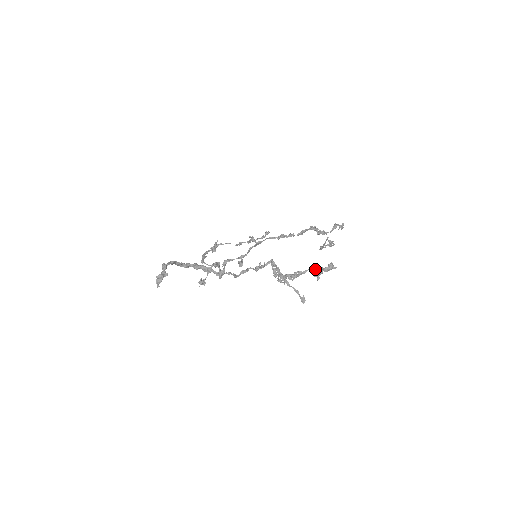
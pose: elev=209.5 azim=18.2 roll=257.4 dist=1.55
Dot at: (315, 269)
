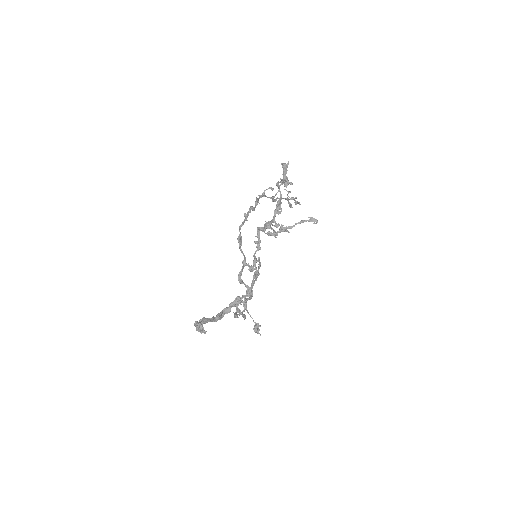
Dot at: (281, 184)
